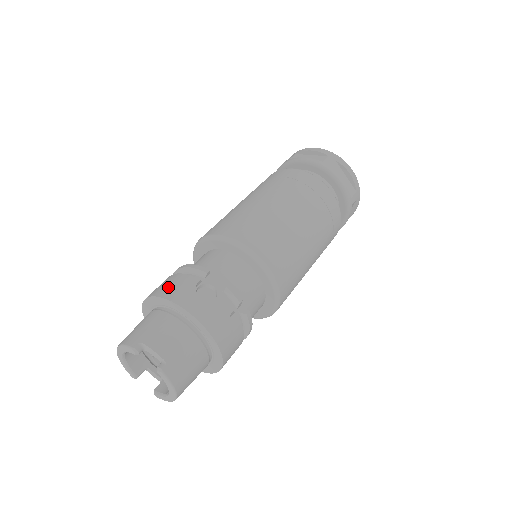
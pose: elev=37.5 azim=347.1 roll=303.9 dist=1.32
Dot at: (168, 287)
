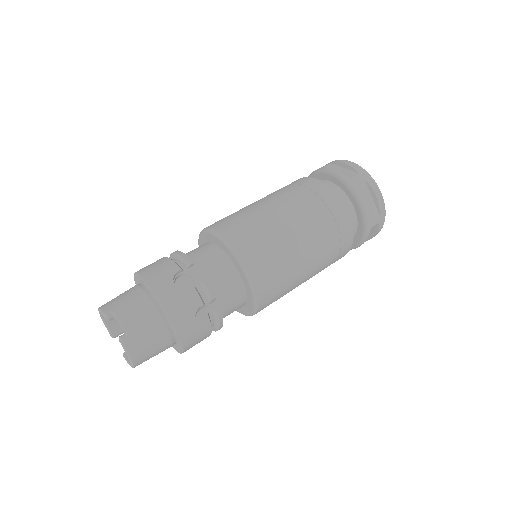
Dot at: (153, 268)
